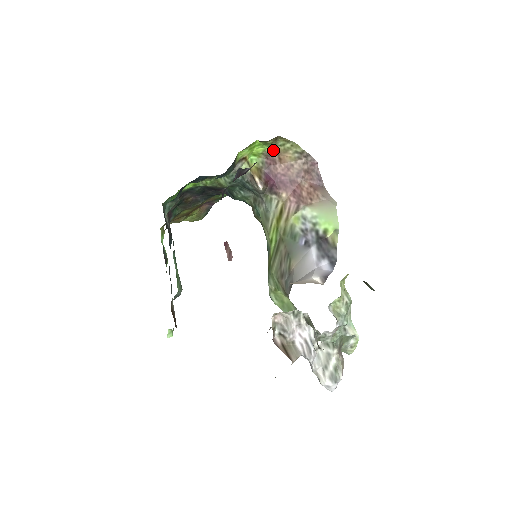
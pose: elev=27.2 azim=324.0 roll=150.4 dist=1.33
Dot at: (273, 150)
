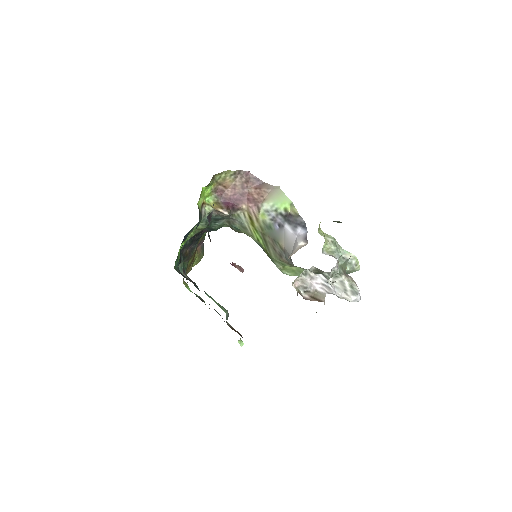
Dot at: (216, 185)
